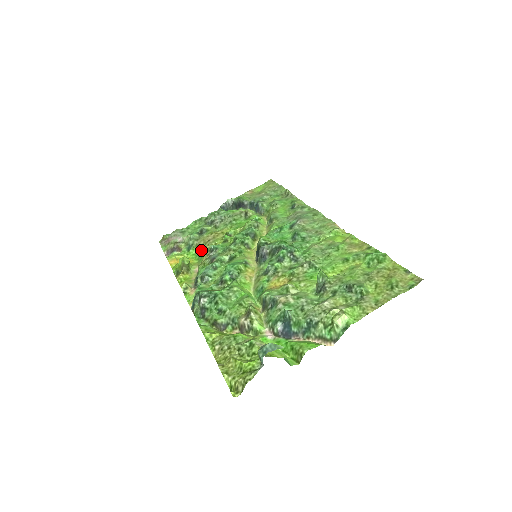
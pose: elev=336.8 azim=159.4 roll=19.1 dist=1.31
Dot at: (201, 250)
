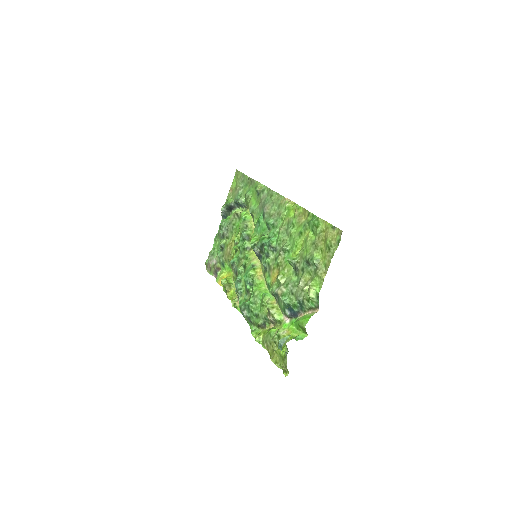
Dot at: (229, 263)
